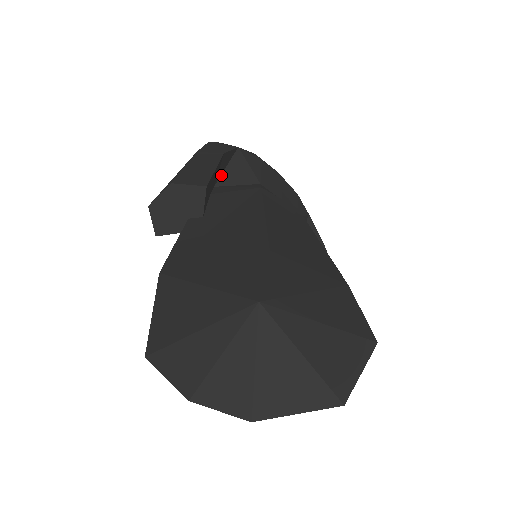
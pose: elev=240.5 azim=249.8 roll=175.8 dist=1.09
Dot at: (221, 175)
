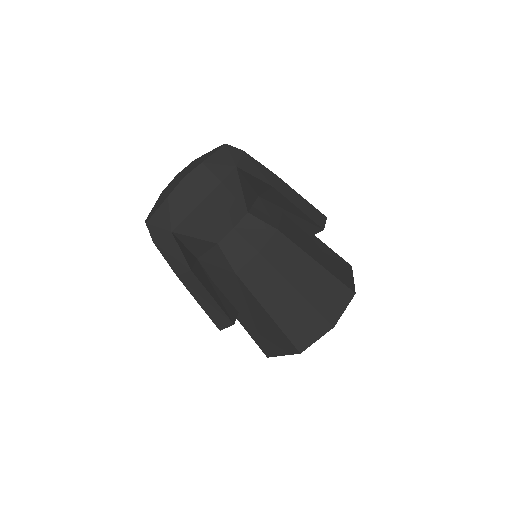
Dot at: (191, 252)
